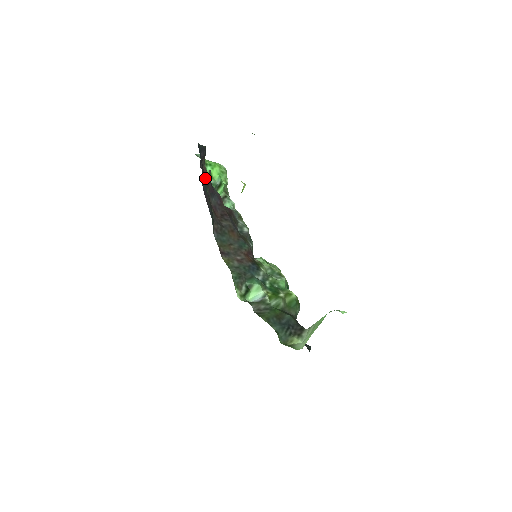
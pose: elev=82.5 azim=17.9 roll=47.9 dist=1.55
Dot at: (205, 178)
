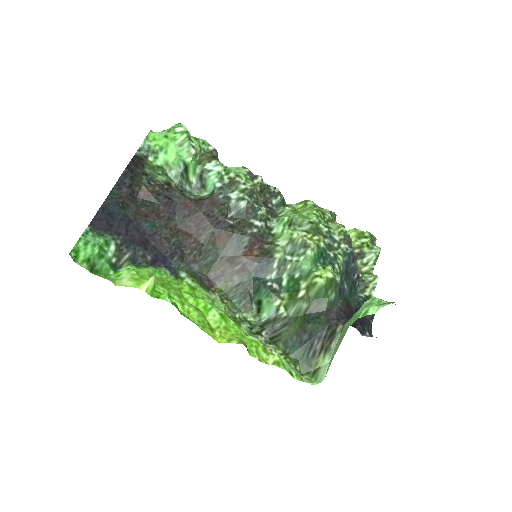
Dot at: (147, 214)
